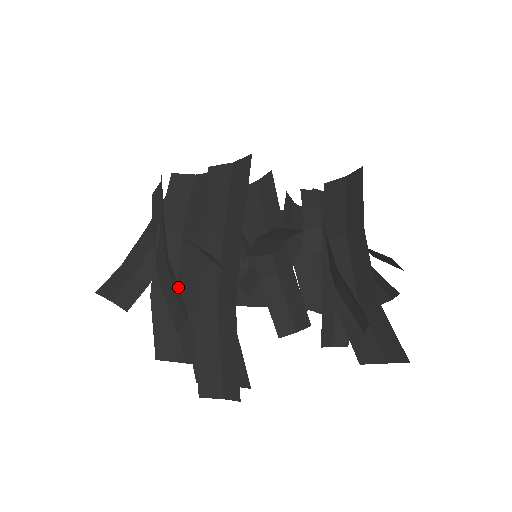
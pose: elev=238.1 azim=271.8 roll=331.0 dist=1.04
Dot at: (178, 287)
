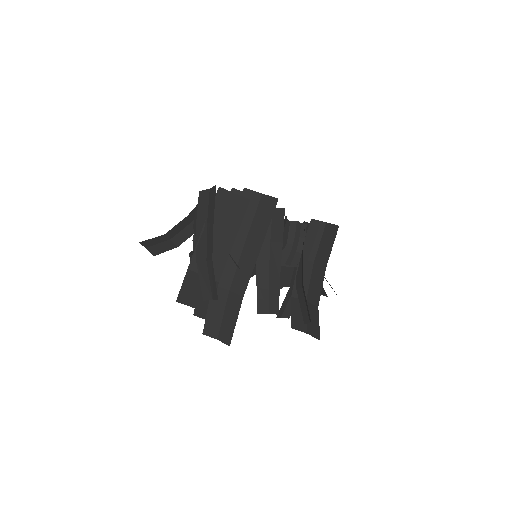
Dot at: occluded
